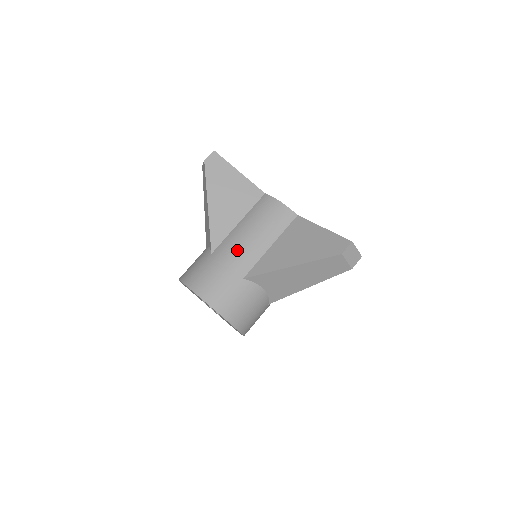
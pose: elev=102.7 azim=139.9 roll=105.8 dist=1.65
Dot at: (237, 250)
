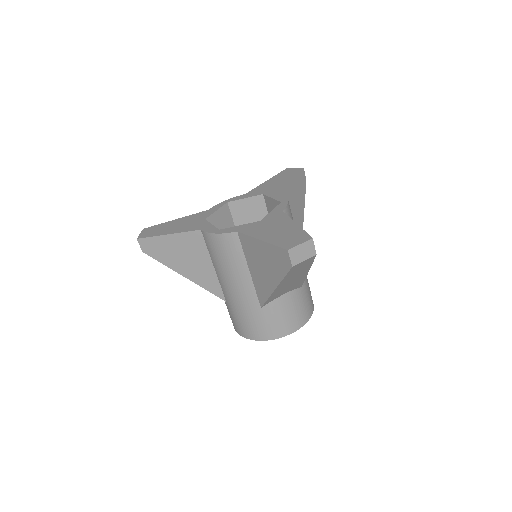
Dot at: (234, 294)
